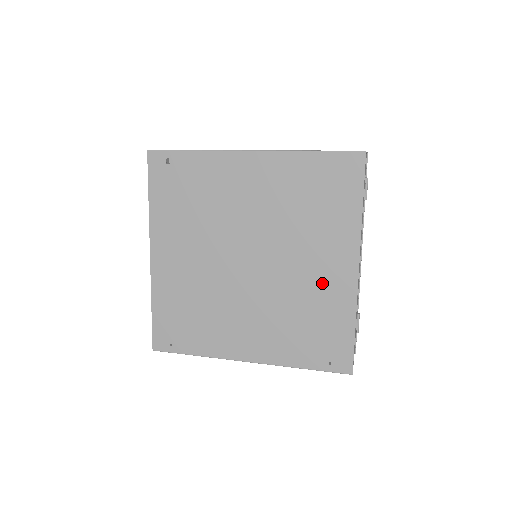
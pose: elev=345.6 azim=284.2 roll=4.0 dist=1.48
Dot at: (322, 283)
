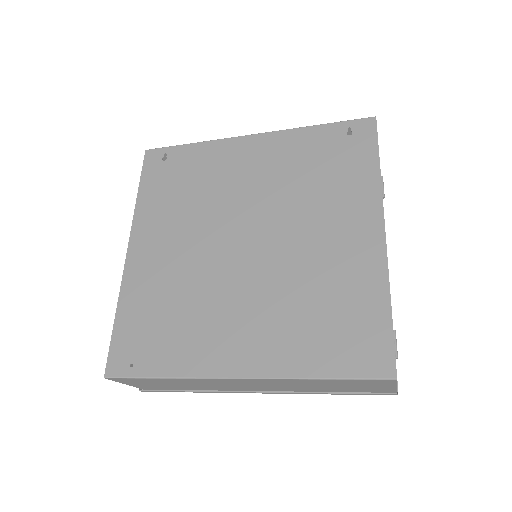
Dot at: (339, 254)
